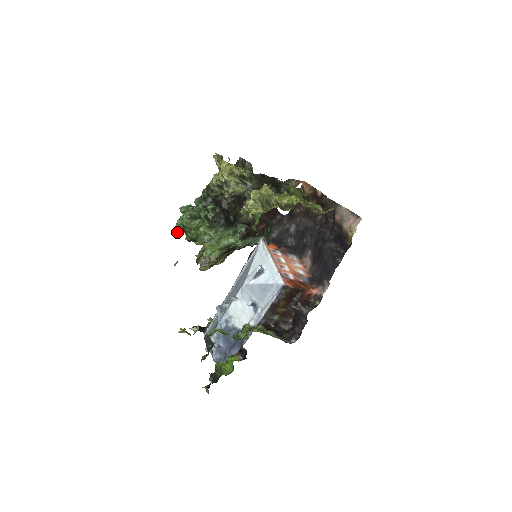
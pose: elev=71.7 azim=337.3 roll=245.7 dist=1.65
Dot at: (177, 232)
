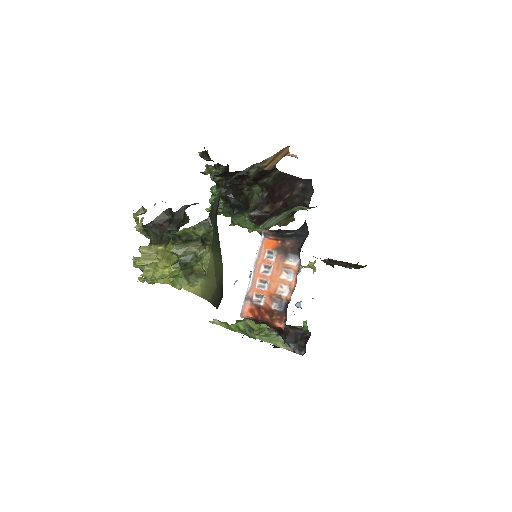
Dot at: occluded
